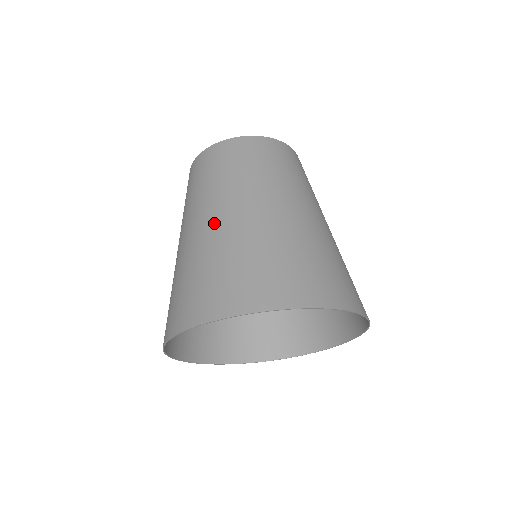
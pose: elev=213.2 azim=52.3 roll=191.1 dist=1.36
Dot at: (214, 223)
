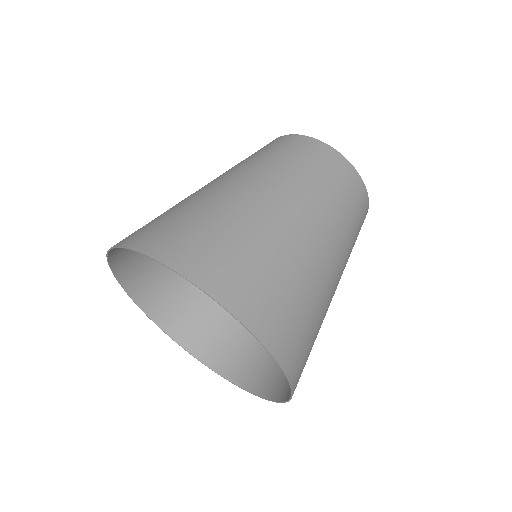
Dot at: occluded
